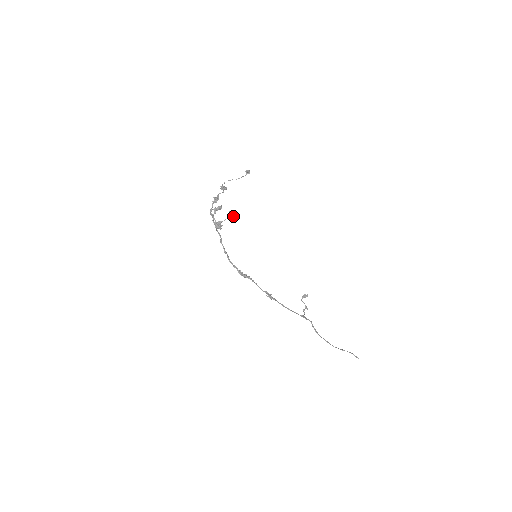
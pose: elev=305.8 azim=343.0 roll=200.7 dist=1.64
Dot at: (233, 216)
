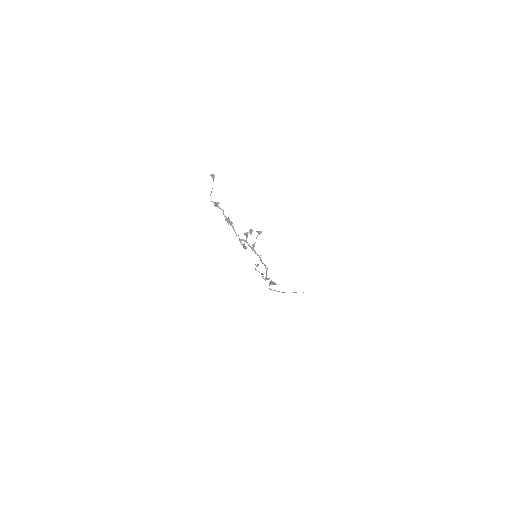
Dot at: (259, 234)
